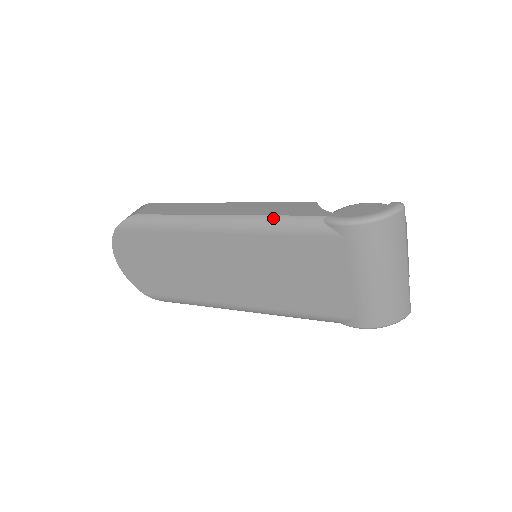
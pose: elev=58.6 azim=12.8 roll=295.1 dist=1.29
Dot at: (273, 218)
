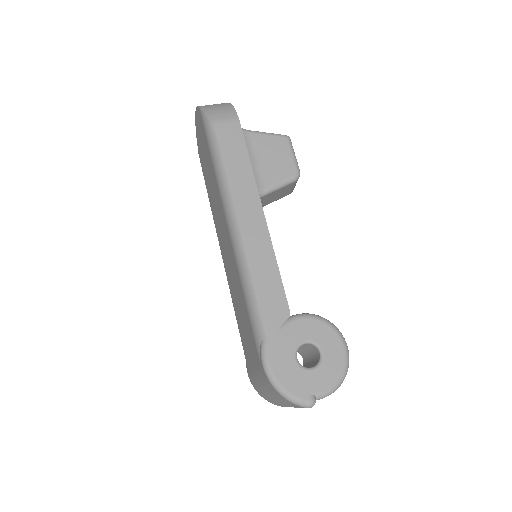
Dot at: (251, 286)
